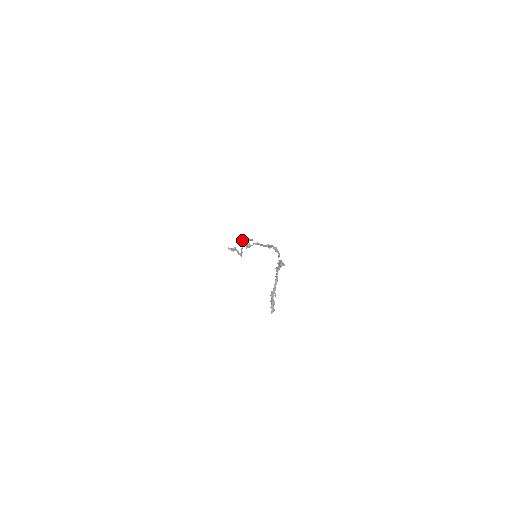
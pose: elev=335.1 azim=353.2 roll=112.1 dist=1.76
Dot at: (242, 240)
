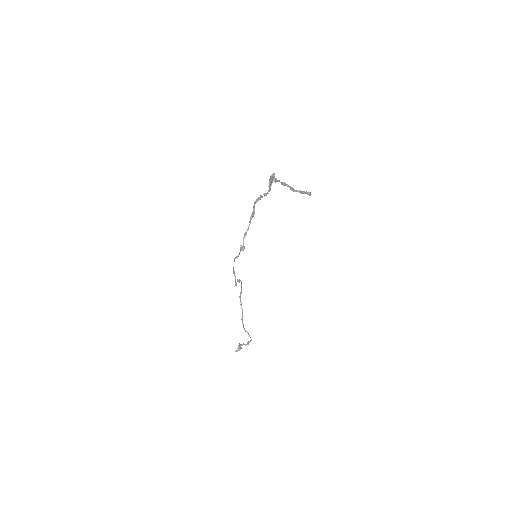
Dot at: (235, 276)
